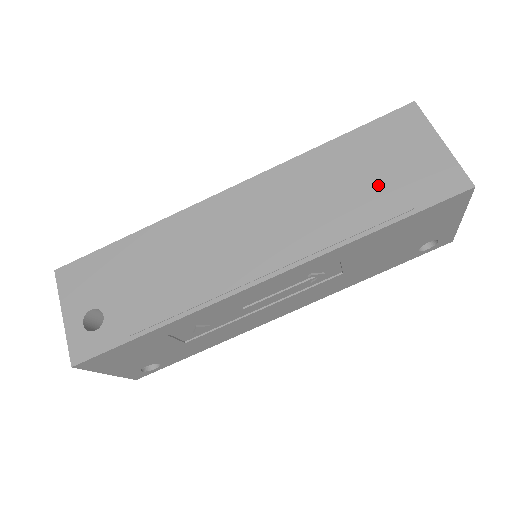
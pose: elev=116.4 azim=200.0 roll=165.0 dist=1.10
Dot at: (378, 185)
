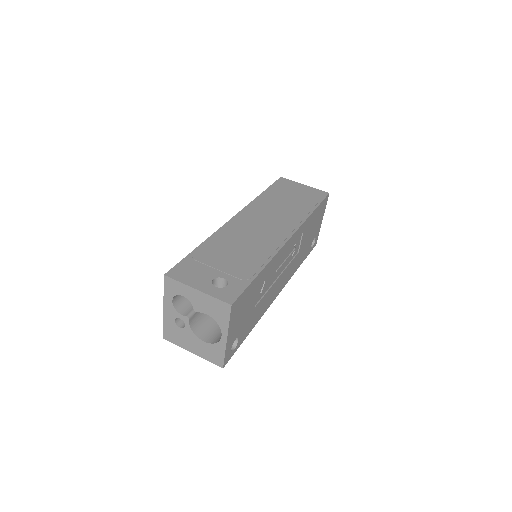
Dot at: (298, 199)
